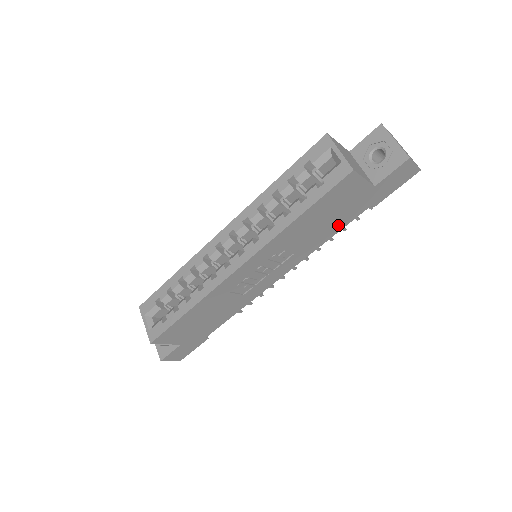
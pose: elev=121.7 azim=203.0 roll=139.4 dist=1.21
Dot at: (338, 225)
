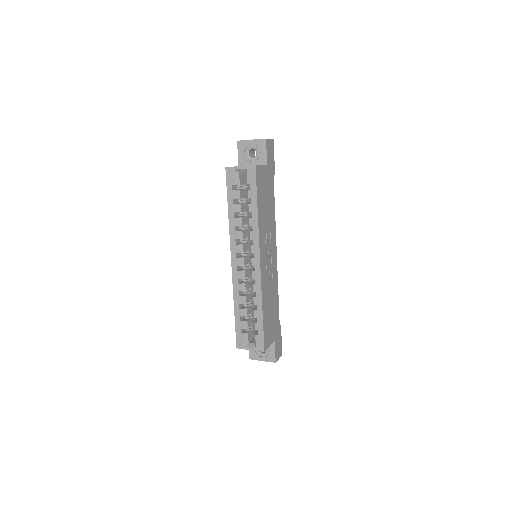
Dot at: (272, 199)
